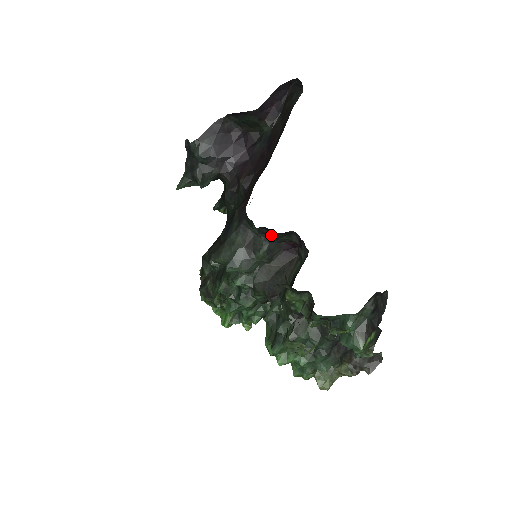
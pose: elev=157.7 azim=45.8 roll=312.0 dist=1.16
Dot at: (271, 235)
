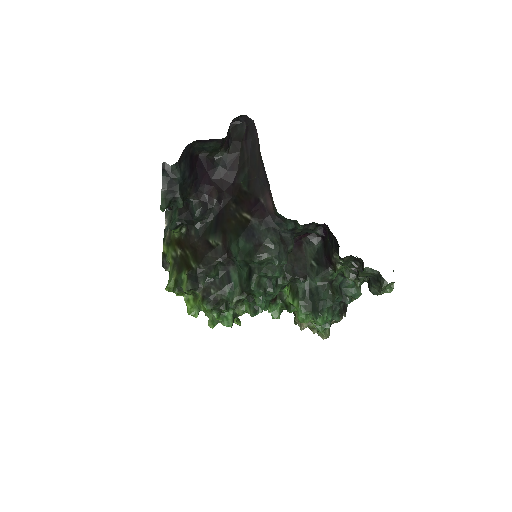
Dot at: (312, 228)
